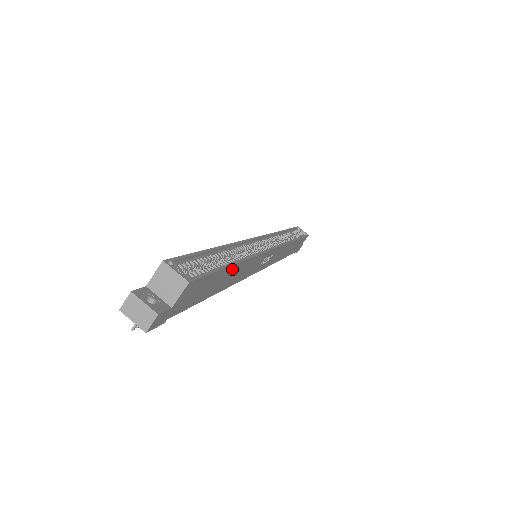
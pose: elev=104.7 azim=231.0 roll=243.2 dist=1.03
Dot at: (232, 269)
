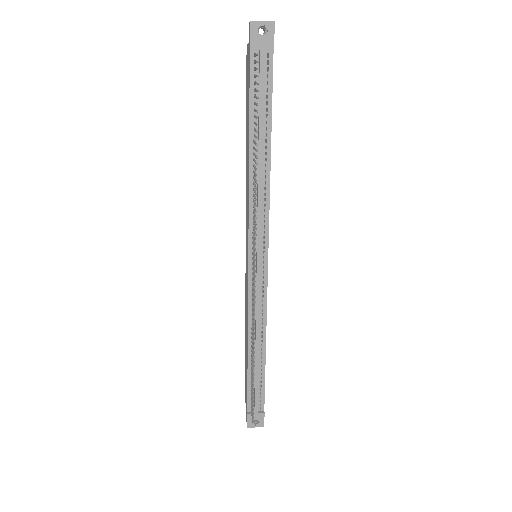
Dot at: occluded
